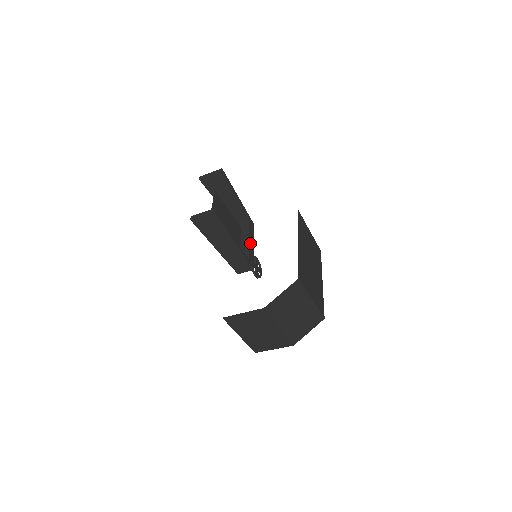
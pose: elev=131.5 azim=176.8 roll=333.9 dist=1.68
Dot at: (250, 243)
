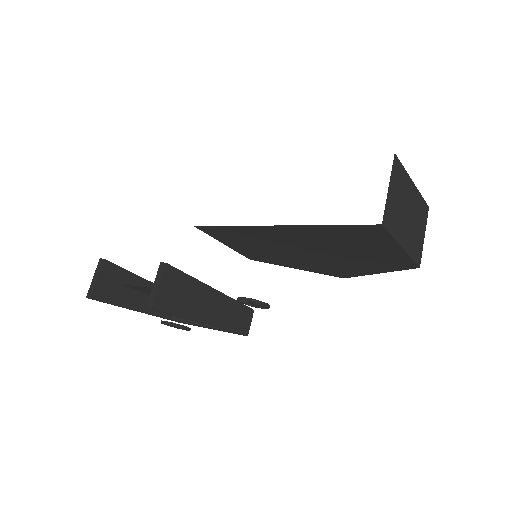
Dot at: occluded
